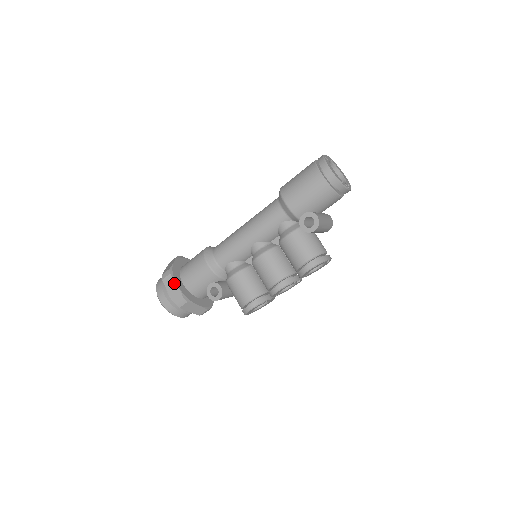
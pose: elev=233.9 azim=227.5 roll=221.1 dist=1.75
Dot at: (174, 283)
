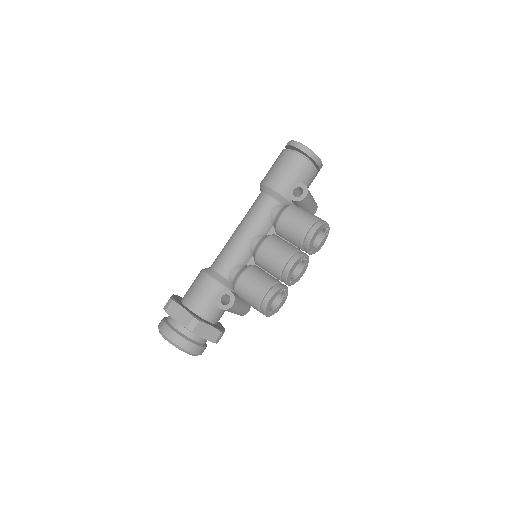
Dot at: (179, 307)
